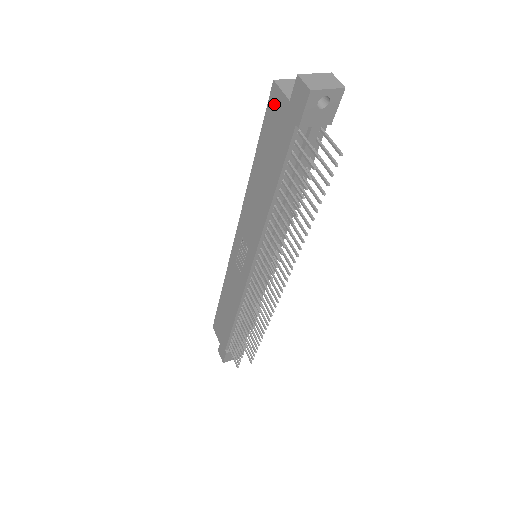
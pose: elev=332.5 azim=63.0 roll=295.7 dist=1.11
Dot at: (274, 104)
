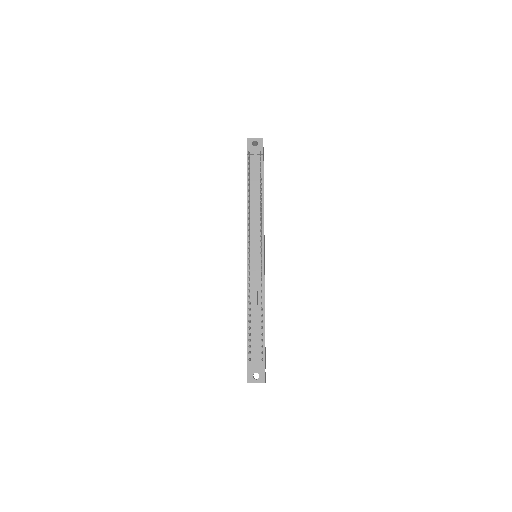
Dot at: occluded
